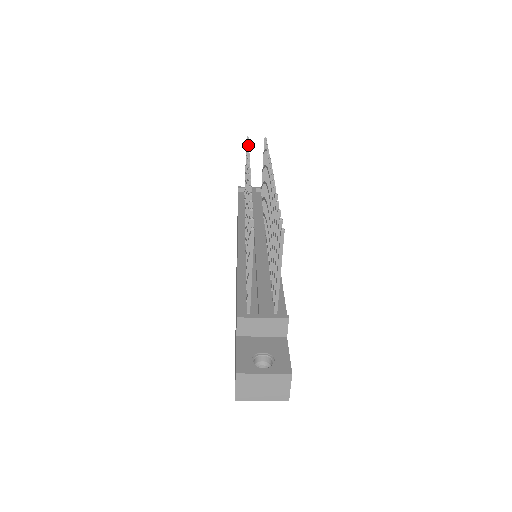
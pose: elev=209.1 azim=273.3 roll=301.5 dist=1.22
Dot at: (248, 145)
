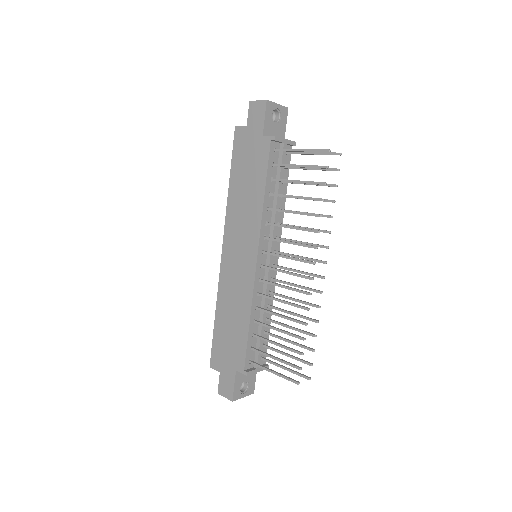
Dot at: occluded
